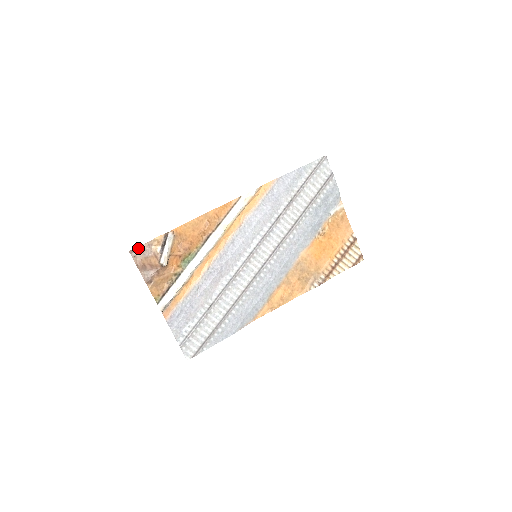
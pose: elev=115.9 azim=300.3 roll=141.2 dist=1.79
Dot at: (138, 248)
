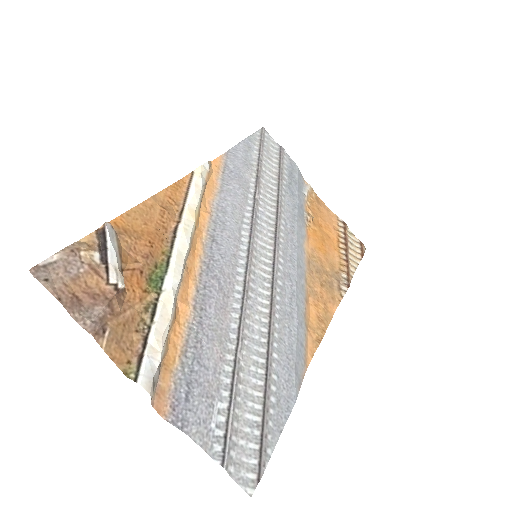
Dot at: (49, 261)
